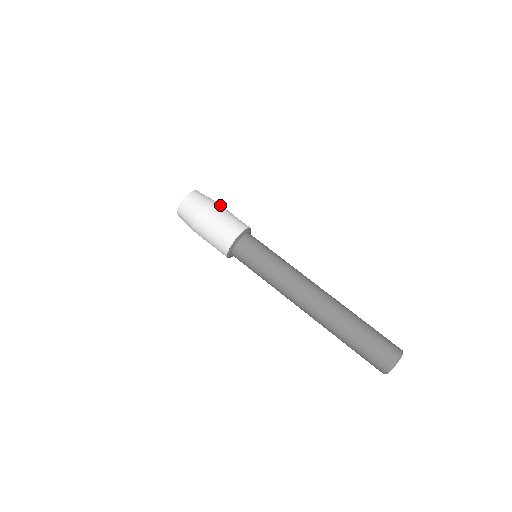
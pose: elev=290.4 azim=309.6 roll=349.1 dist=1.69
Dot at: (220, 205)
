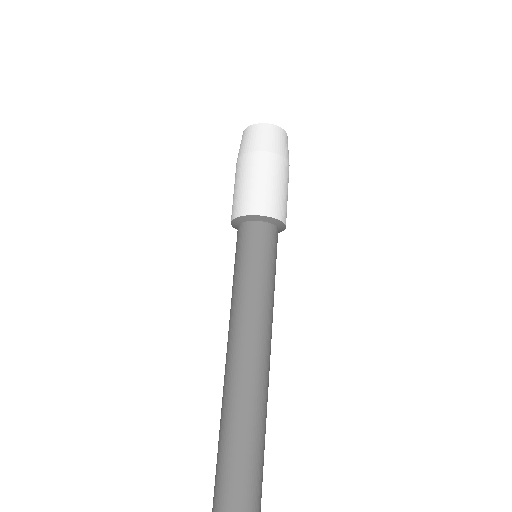
Dot at: (284, 167)
